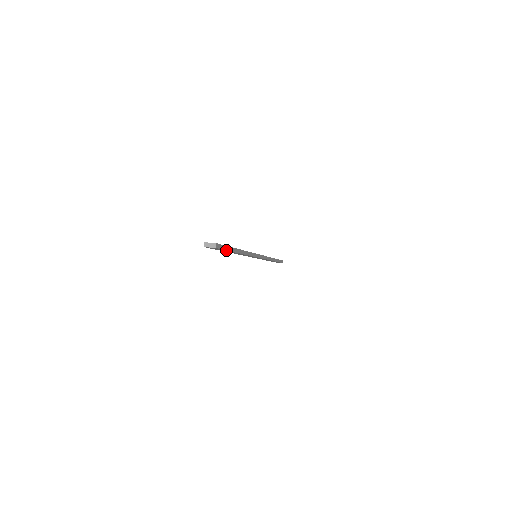
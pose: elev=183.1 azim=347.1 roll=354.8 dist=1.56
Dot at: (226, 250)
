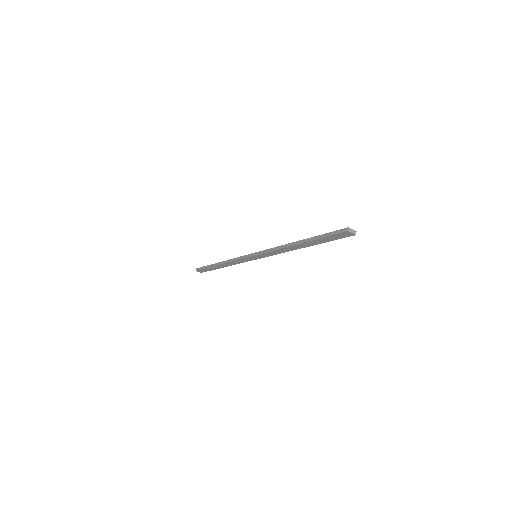
Dot at: (333, 240)
